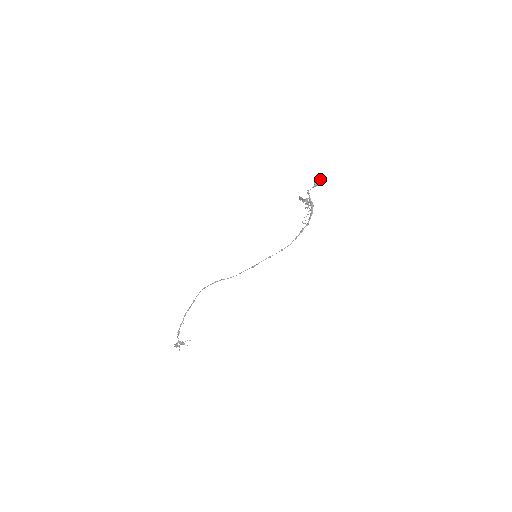
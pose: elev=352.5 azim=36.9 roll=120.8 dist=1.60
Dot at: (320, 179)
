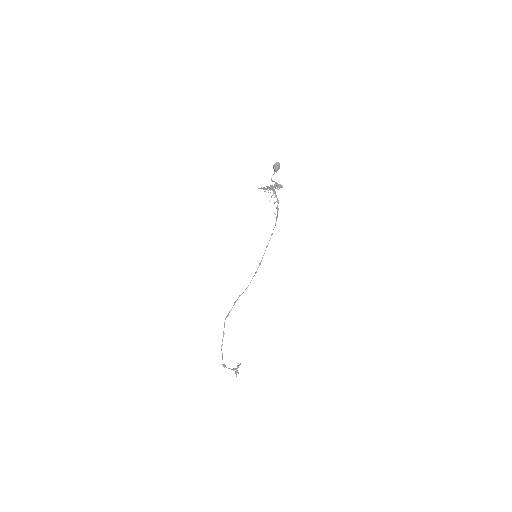
Dot at: (279, 164)
